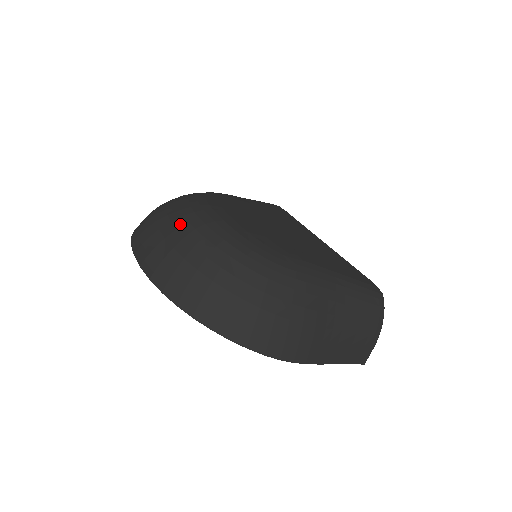
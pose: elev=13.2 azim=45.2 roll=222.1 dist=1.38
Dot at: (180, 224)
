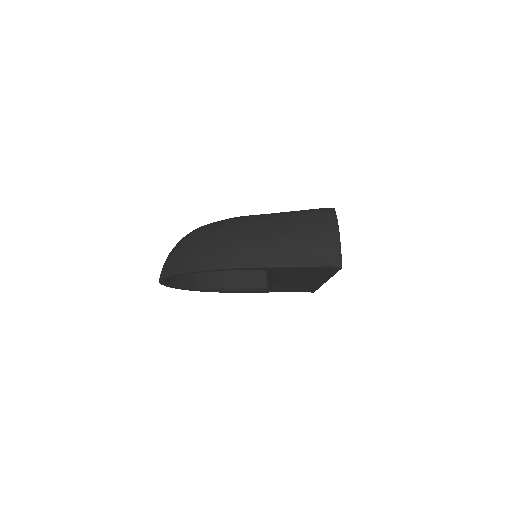
Dot at: occluded
